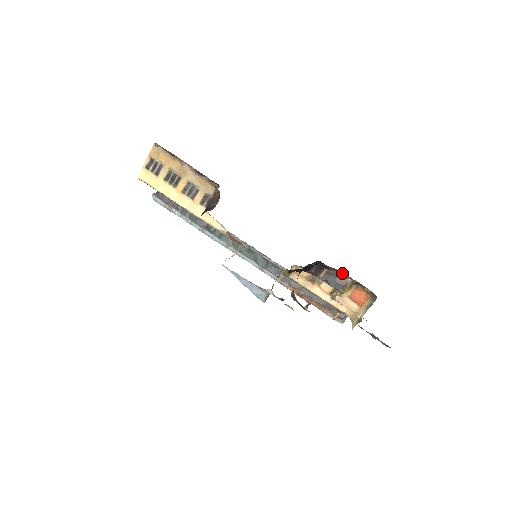
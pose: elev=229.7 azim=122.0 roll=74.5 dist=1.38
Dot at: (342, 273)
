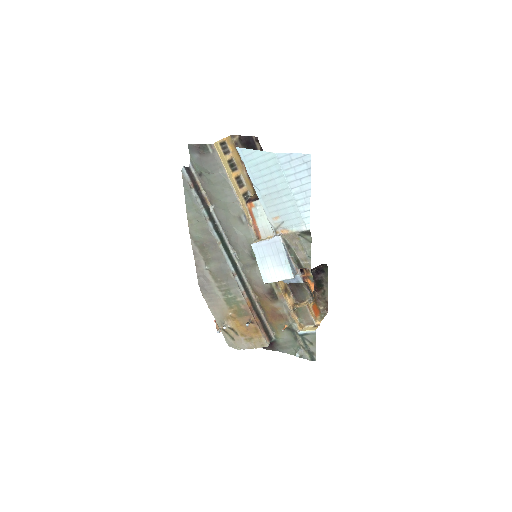
Dot at: (314, 288)
